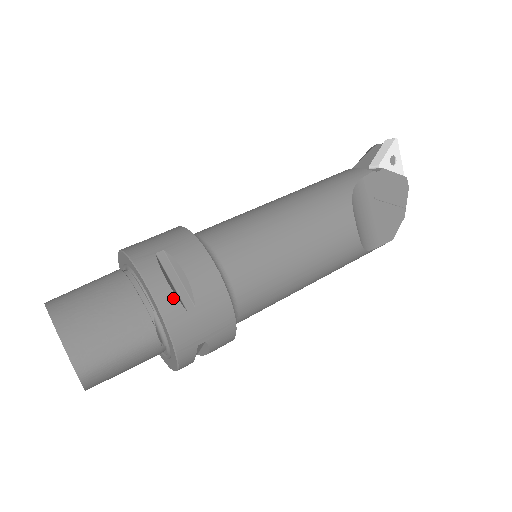
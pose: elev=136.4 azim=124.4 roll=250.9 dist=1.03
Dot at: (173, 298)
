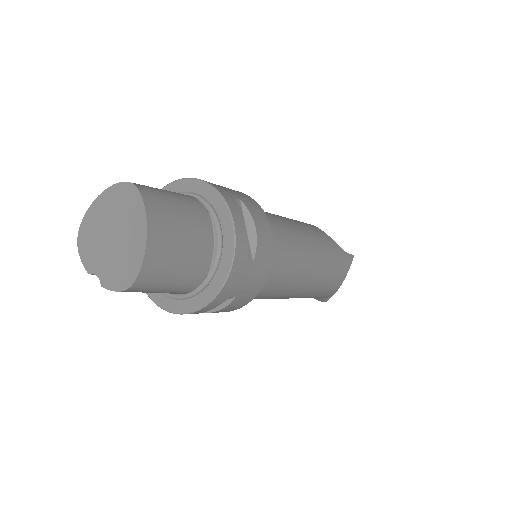
Dot at: occluded
